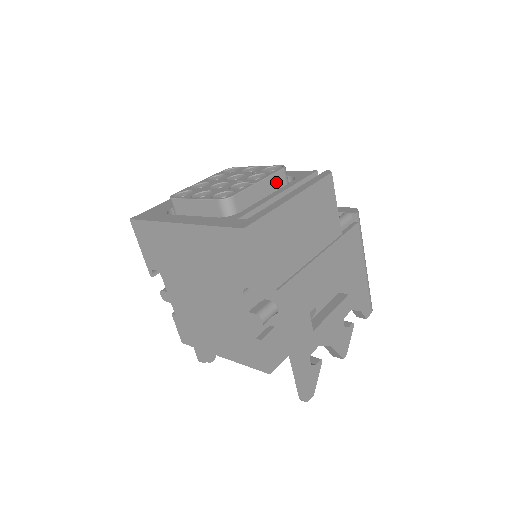
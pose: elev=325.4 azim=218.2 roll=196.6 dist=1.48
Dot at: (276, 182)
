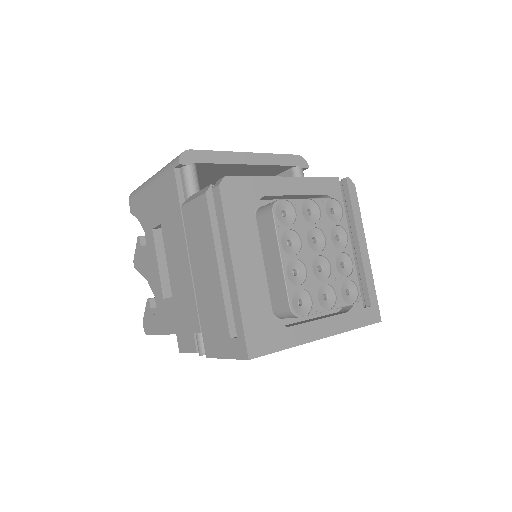
Dot at: occluded
